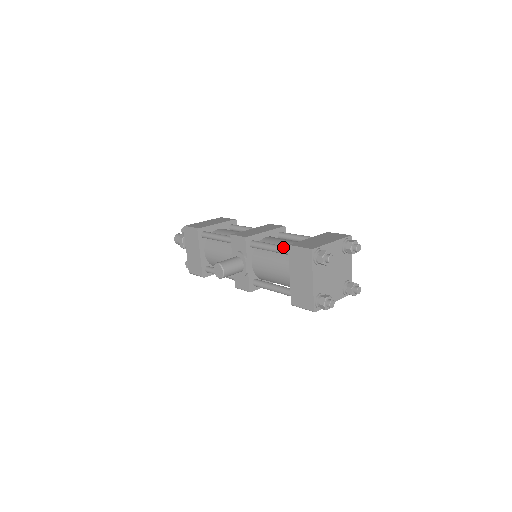
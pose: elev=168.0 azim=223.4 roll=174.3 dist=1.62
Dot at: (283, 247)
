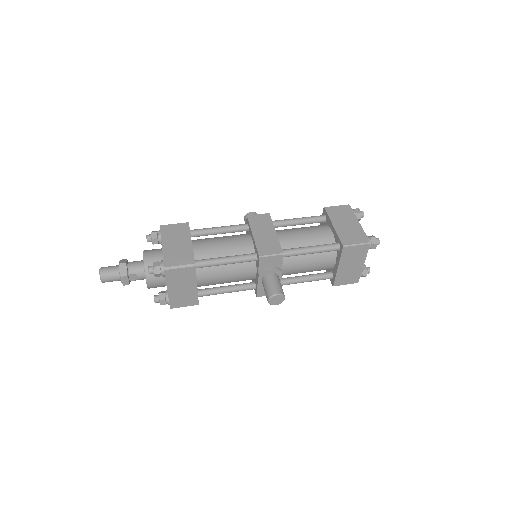
Dot at: (327, 247)
